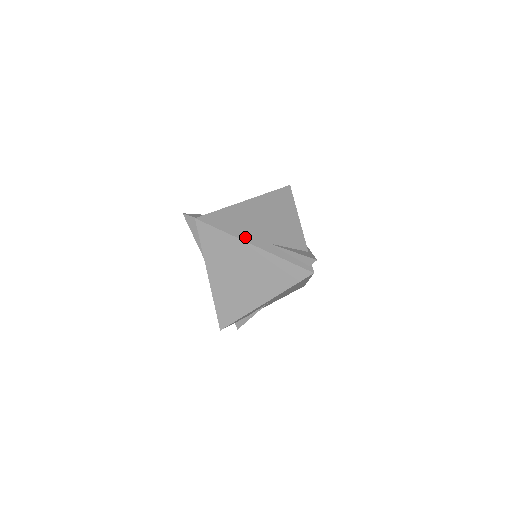
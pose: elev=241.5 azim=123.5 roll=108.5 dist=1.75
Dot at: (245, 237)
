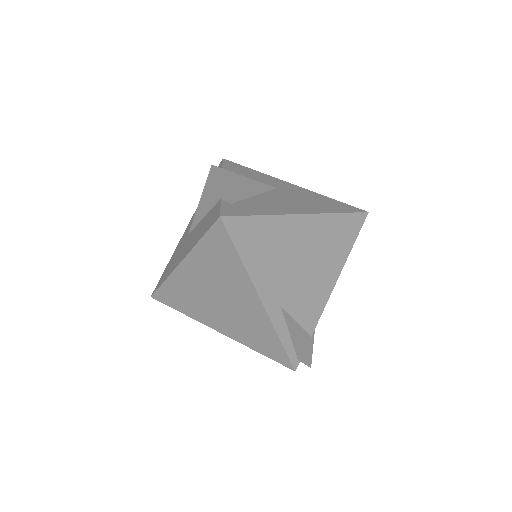
Dot at: (261, 283)
